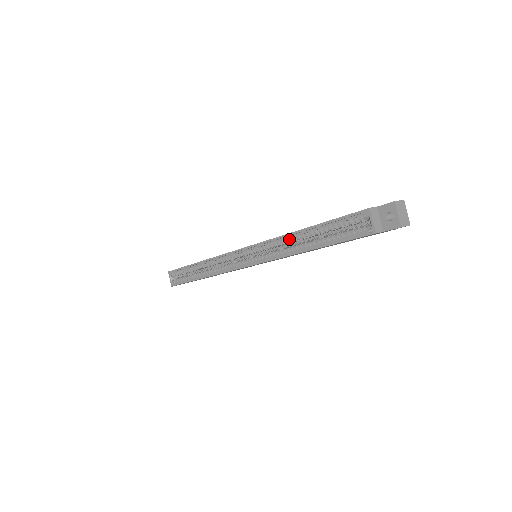
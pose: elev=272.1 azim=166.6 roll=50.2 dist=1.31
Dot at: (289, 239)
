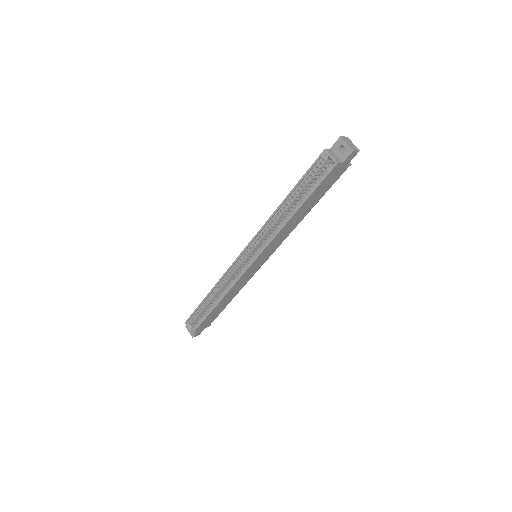
Dot at: (277, 216)
